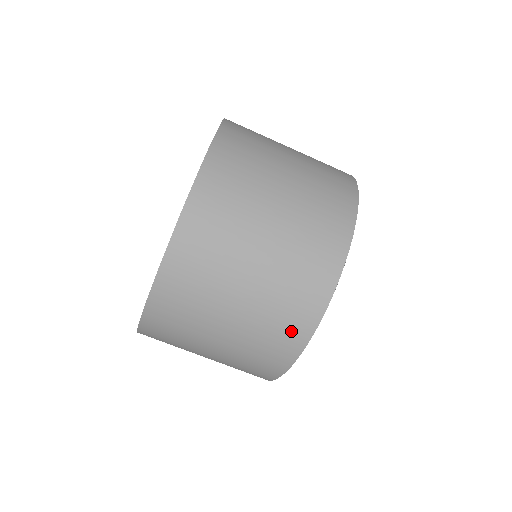
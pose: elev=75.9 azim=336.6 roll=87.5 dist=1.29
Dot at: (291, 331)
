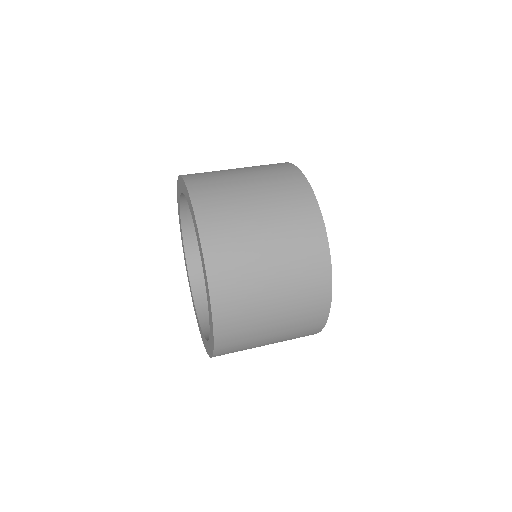
Dot at: occluded
